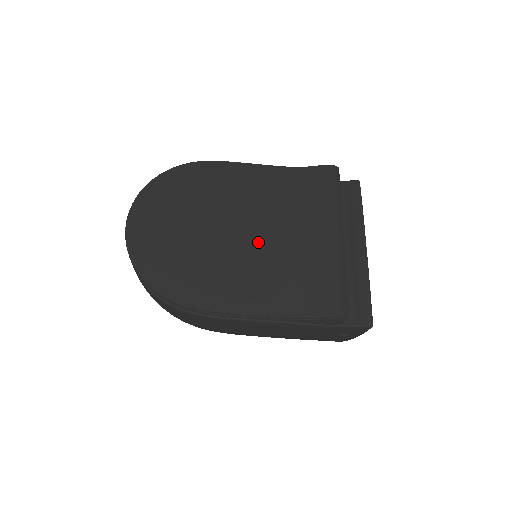
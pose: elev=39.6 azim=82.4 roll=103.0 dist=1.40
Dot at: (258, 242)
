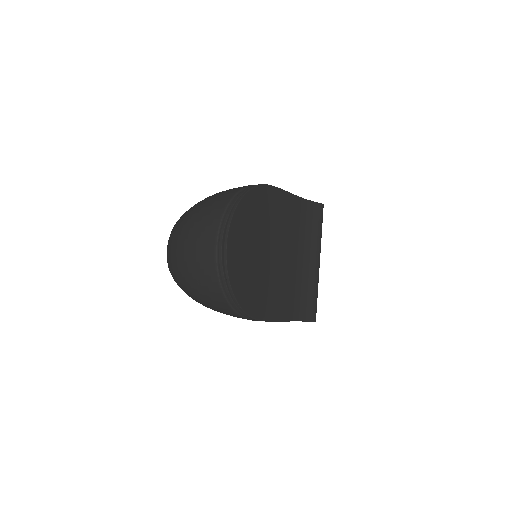
Dot at: (285, 264)
